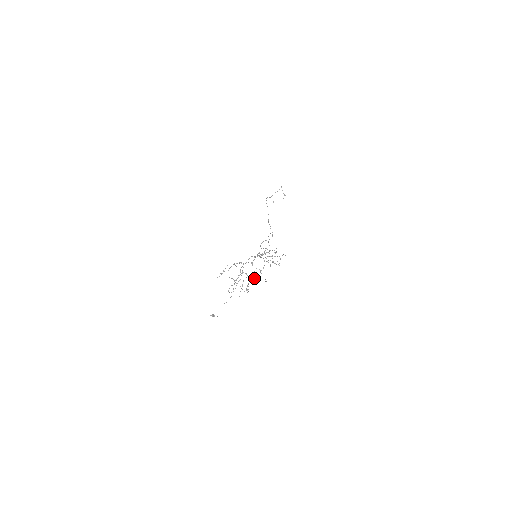
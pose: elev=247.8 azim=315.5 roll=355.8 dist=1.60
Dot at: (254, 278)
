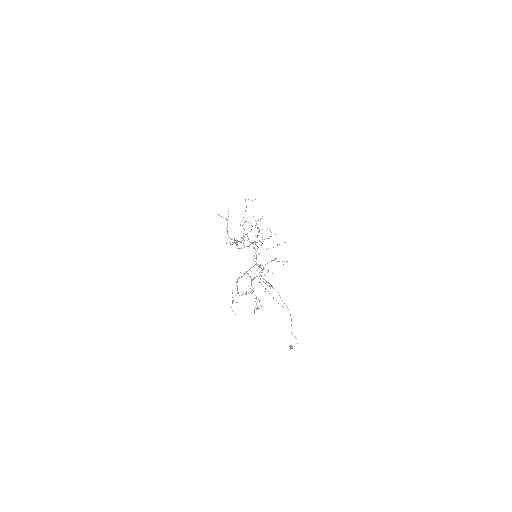
Dot at: occluded
